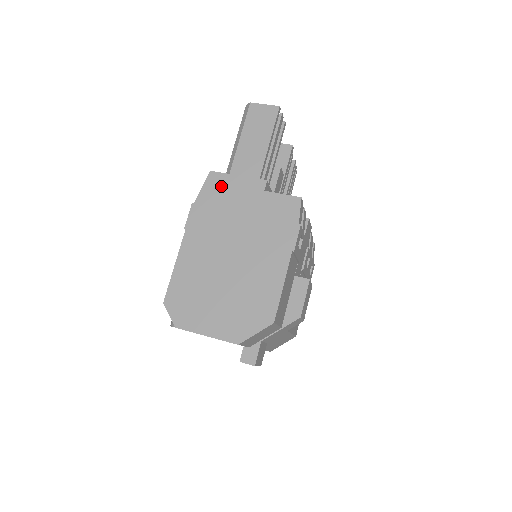
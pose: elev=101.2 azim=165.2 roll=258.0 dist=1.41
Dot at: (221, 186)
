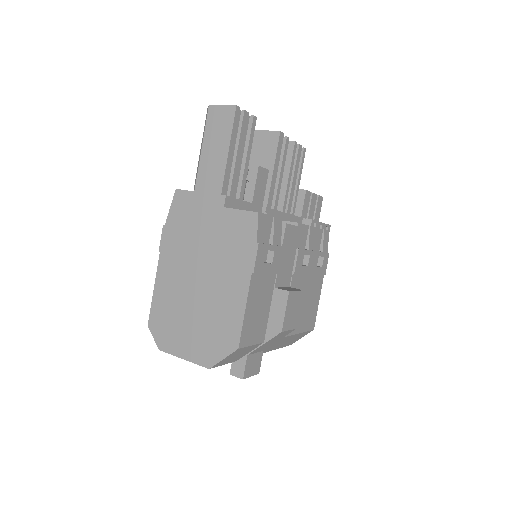
Dot at: (186, 205)
